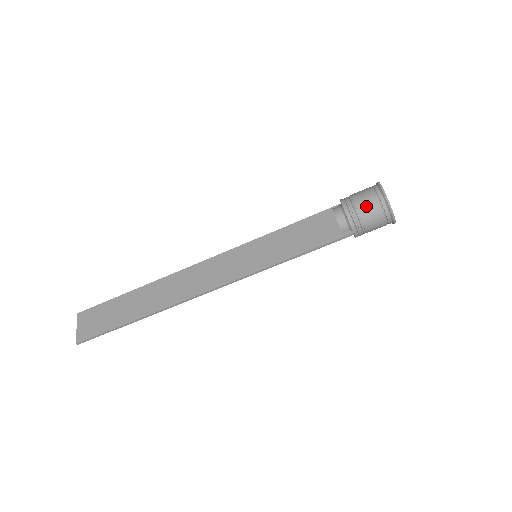
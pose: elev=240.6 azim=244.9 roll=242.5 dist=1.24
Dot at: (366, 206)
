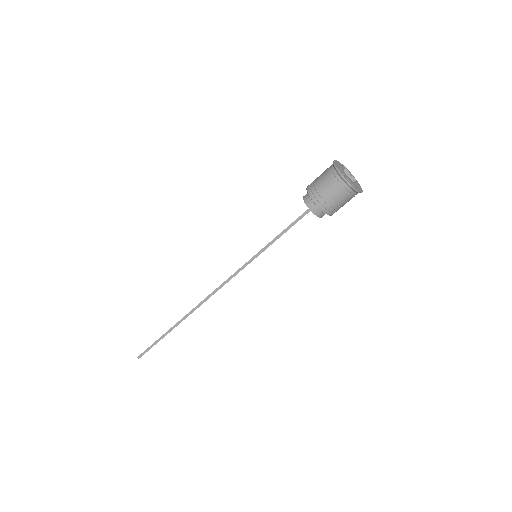
Dot at: (320, 176)
